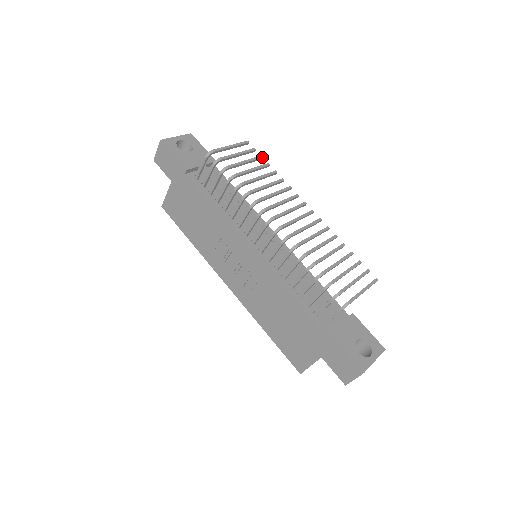
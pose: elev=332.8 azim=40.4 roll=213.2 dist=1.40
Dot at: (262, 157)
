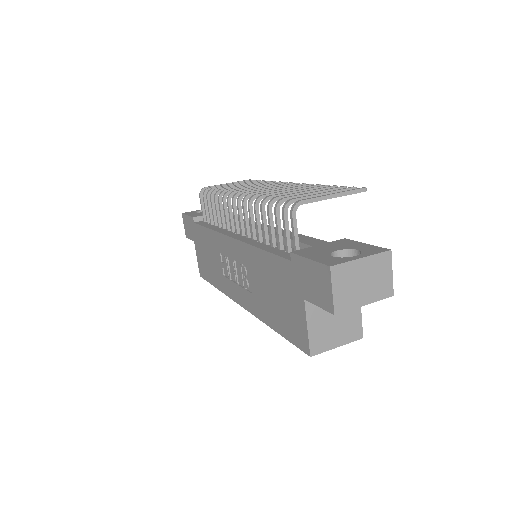
Dot at: (259, 180)
